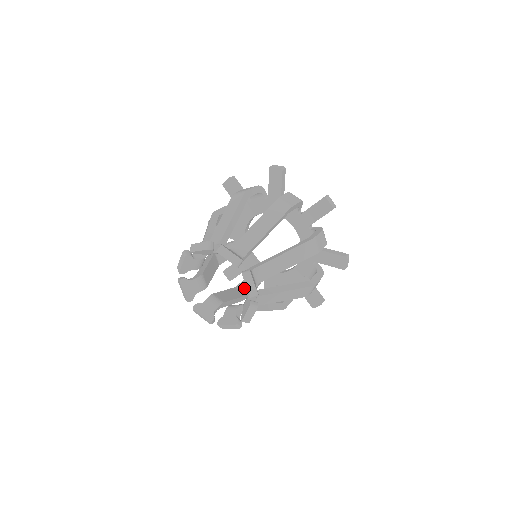
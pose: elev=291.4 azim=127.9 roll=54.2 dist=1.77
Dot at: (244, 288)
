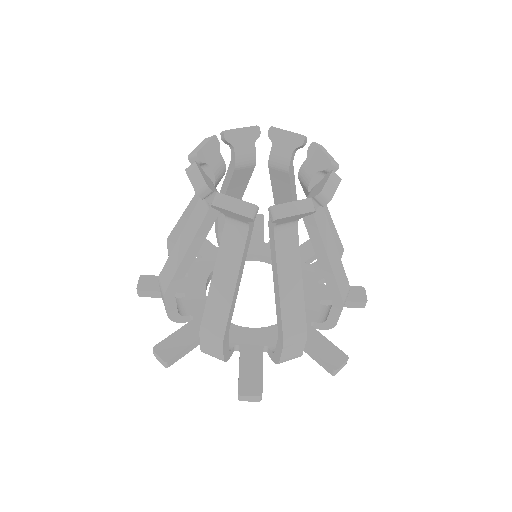
Dot at: occluded
